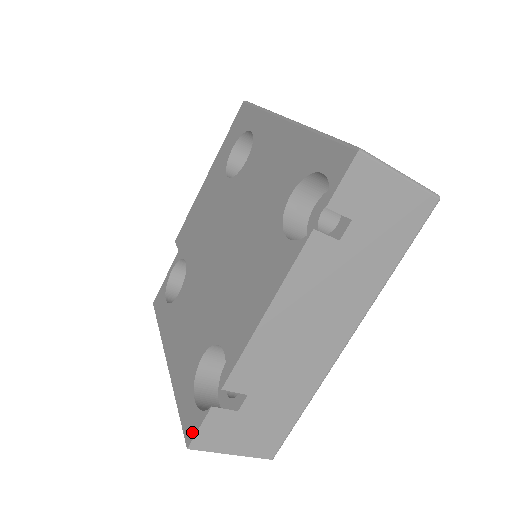
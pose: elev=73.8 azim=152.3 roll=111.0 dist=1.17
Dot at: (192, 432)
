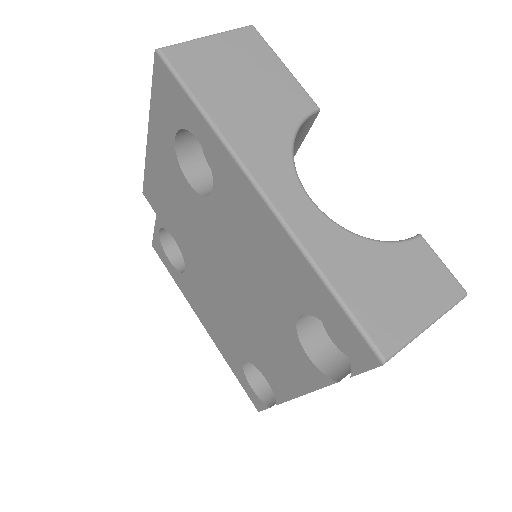
Dot at: (259, 407)
